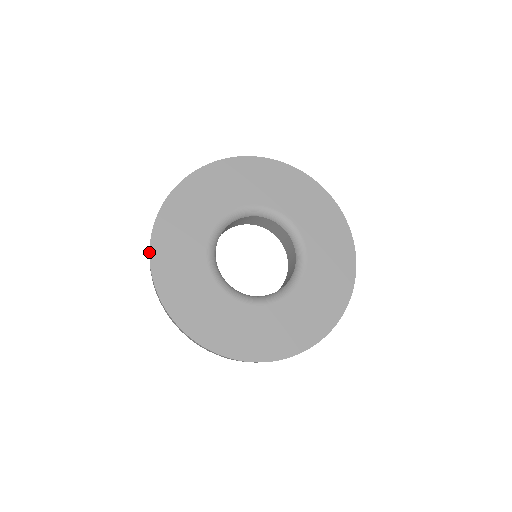
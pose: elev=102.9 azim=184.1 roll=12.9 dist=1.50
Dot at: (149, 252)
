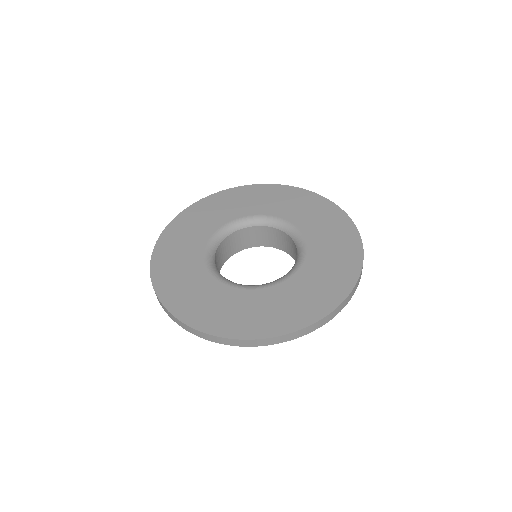
Dot at: (162, 305)
